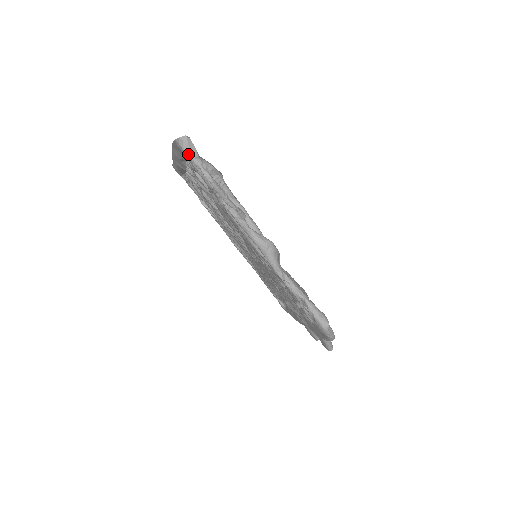
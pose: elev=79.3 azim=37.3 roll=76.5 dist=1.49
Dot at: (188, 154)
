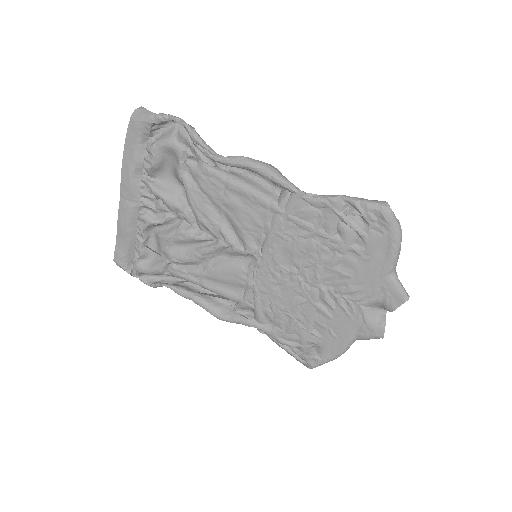
Dot at: (150, 115)
